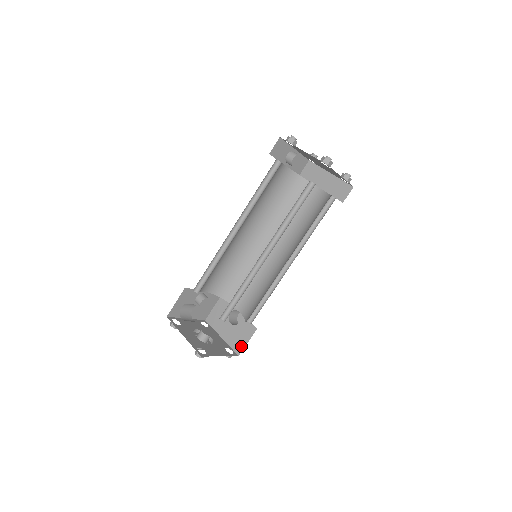
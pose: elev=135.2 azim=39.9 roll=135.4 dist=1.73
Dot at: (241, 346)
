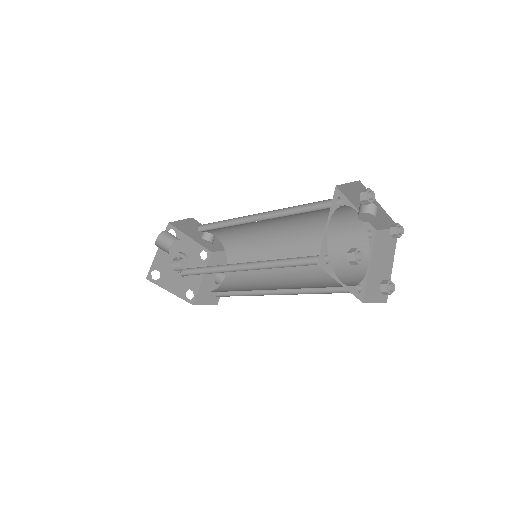
Dot at: (201, 301)
